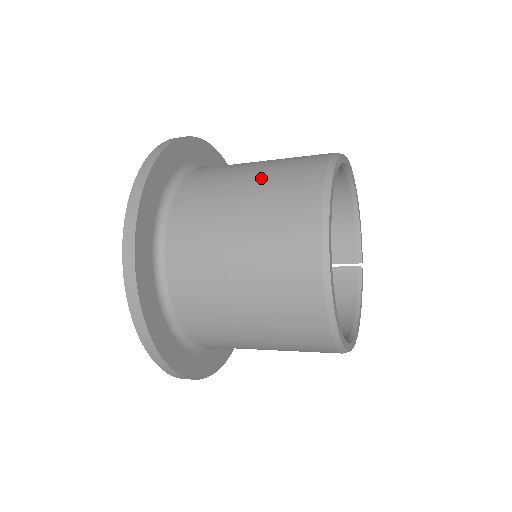
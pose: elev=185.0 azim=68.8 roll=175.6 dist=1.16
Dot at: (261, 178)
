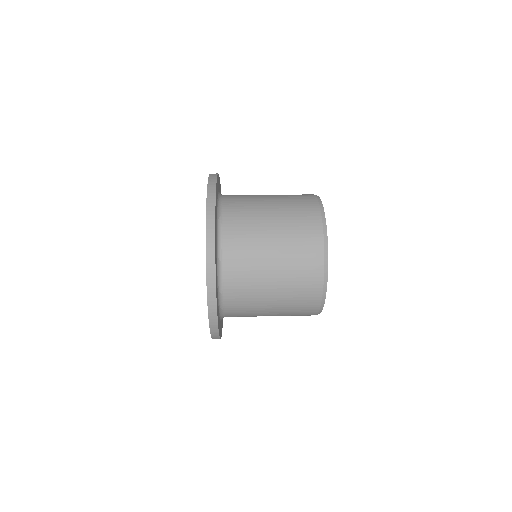
Dot at: (278, 195)
